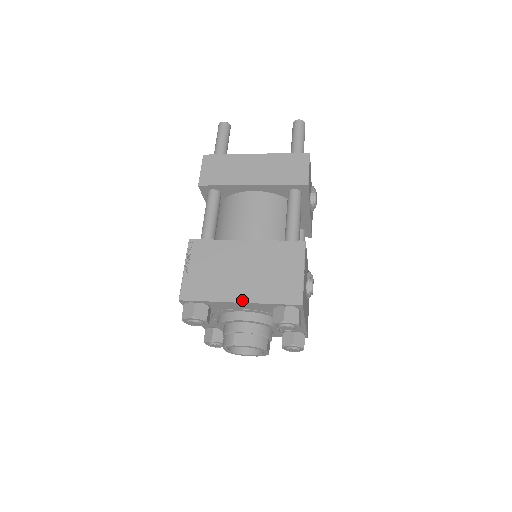
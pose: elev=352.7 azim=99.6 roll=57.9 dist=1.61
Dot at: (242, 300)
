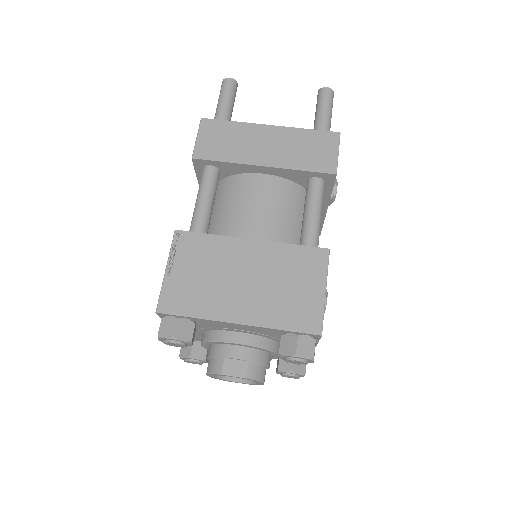
Dot at: (242, 321)
